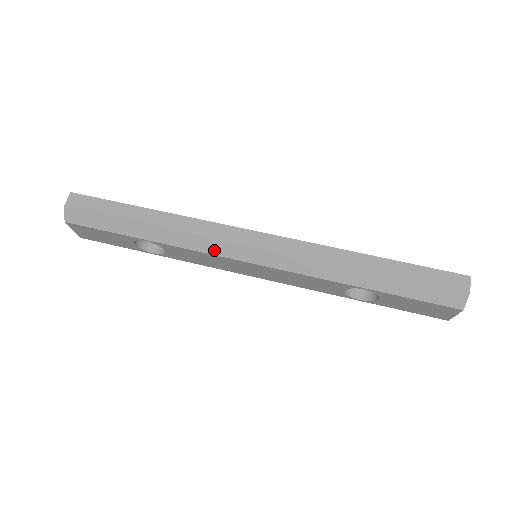
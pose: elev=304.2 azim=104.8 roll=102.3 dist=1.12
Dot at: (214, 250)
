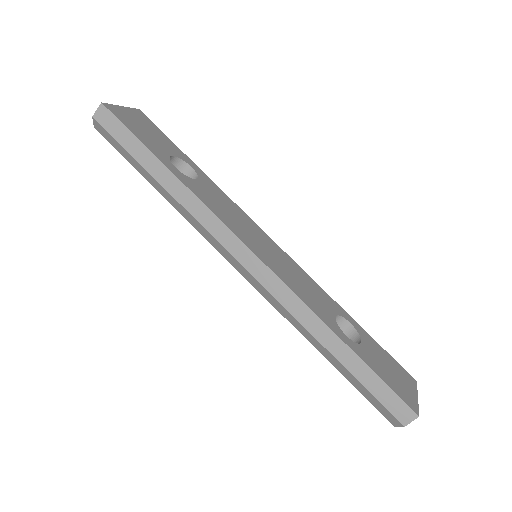
Dot at: (211, 242)
